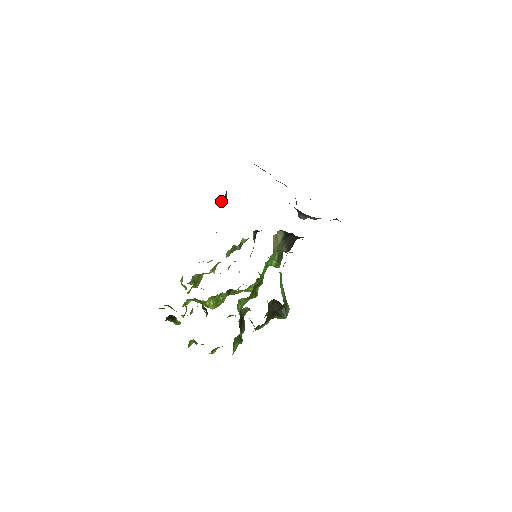
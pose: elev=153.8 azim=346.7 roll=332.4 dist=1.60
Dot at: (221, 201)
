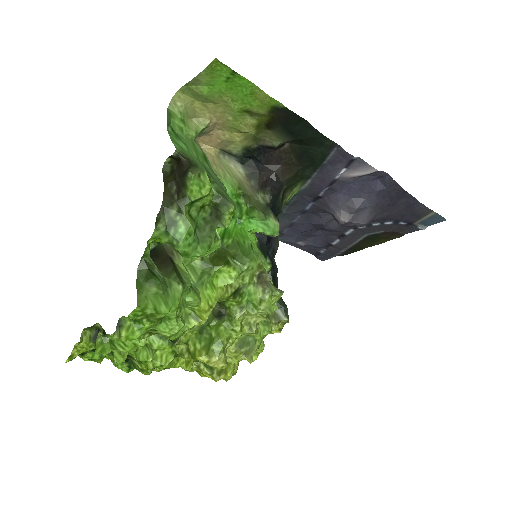
Dot at: occluded
